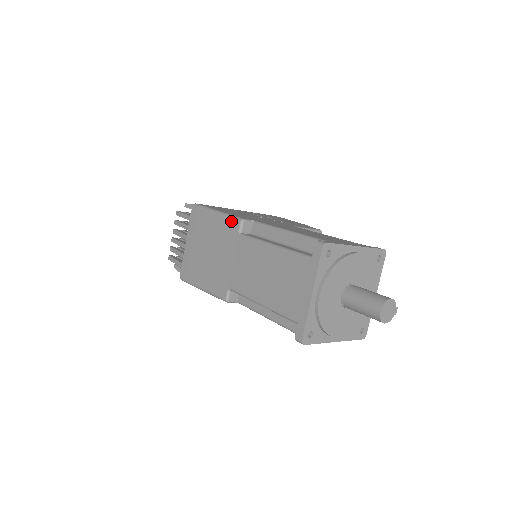
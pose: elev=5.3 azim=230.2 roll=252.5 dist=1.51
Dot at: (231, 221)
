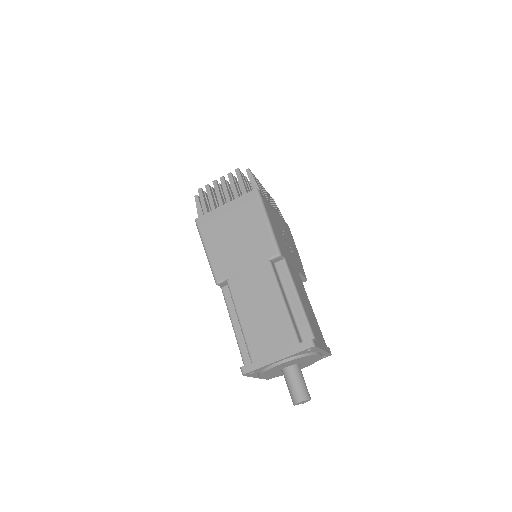
Dot at: (272, 244)
